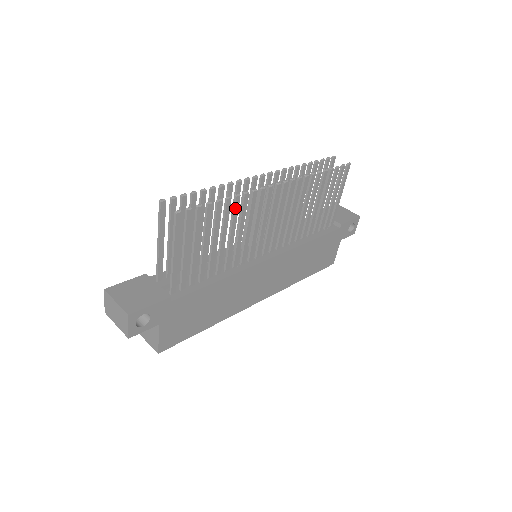
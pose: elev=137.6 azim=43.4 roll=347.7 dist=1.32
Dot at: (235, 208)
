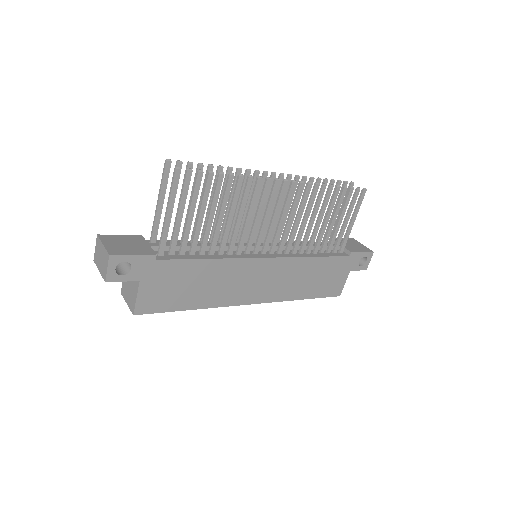
Dot at: (237, 188)
